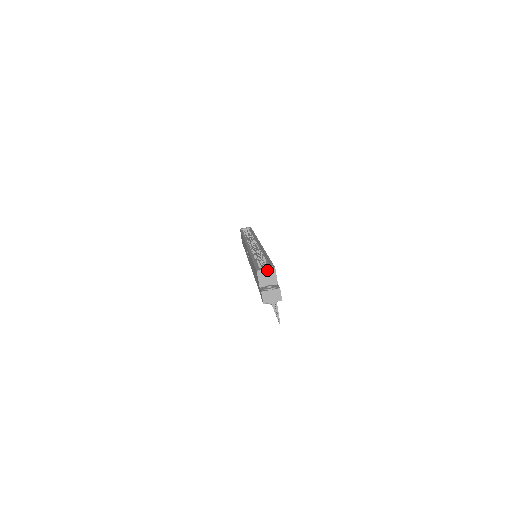
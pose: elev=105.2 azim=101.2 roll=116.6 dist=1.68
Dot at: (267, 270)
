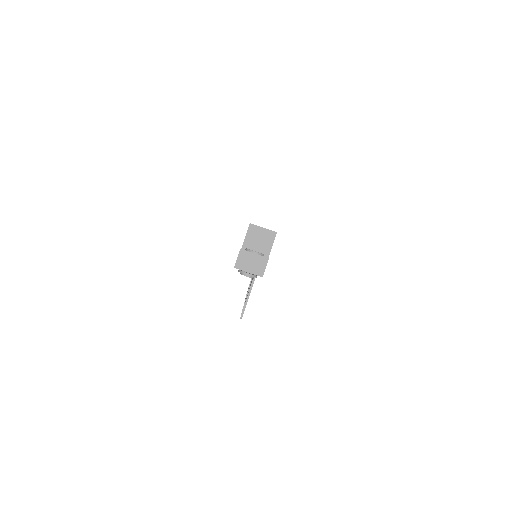
Dot at: (264, 230)
